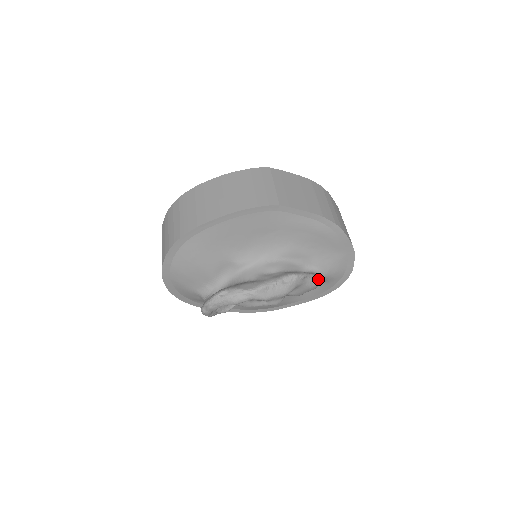
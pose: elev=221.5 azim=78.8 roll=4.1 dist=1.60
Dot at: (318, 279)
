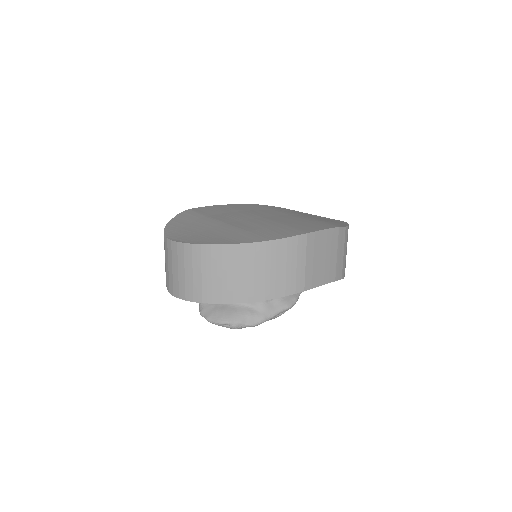
Dot at: occluded
